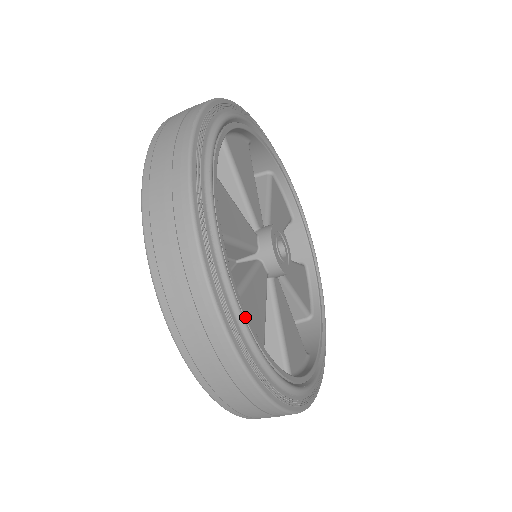
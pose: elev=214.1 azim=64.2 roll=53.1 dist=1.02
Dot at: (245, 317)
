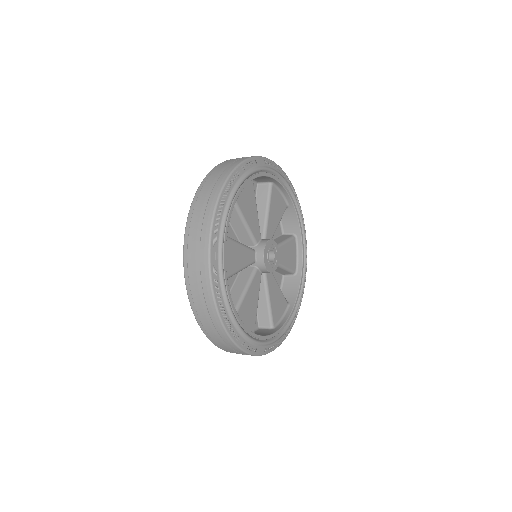
Dot at: (242, 325)
